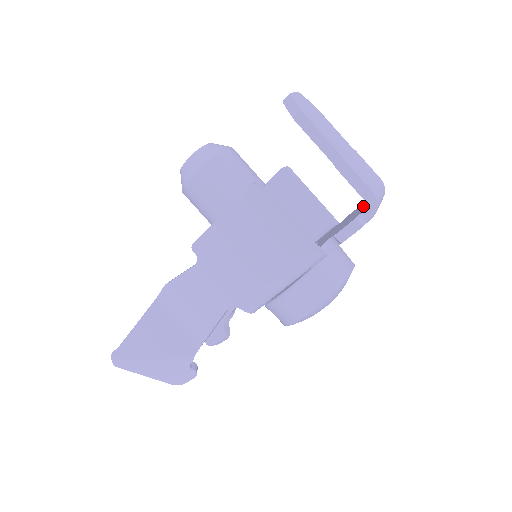
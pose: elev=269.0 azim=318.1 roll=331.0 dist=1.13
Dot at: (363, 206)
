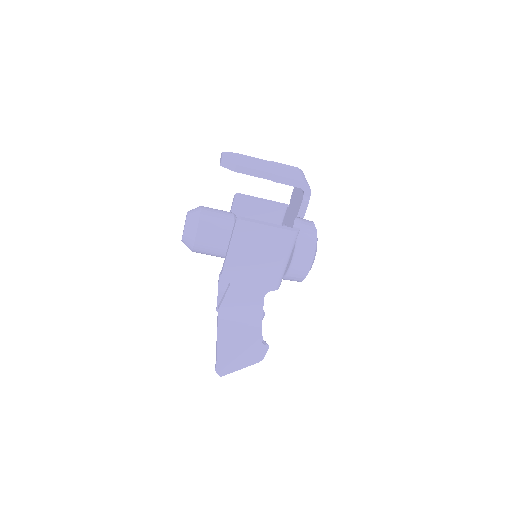
Dot at: (298, 189)
